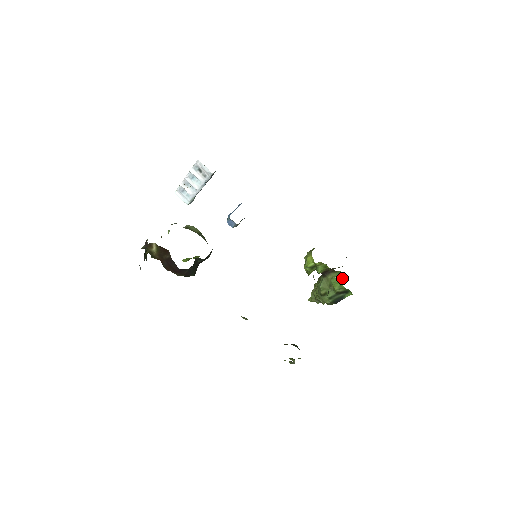
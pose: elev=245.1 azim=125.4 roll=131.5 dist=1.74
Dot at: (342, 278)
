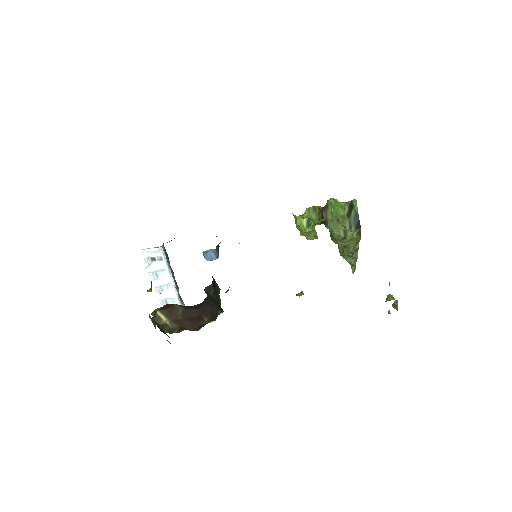
Dot at: (335, 202)
